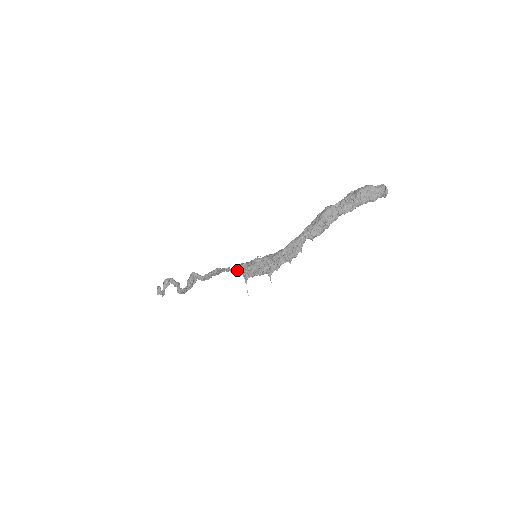
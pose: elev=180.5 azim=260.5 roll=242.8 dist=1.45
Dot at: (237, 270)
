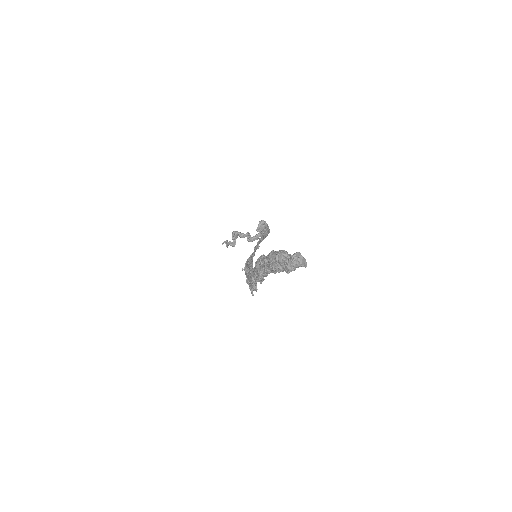
Dot at: occluded
